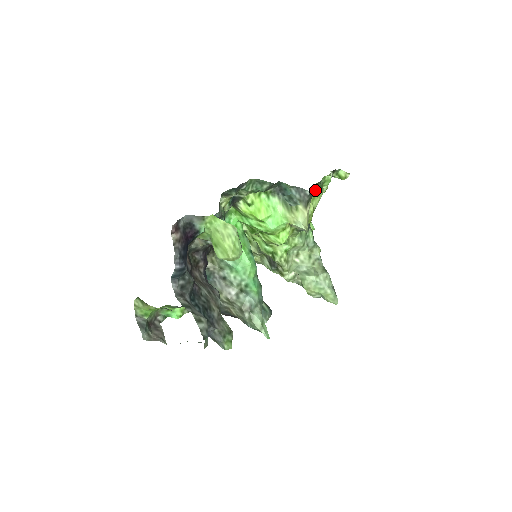
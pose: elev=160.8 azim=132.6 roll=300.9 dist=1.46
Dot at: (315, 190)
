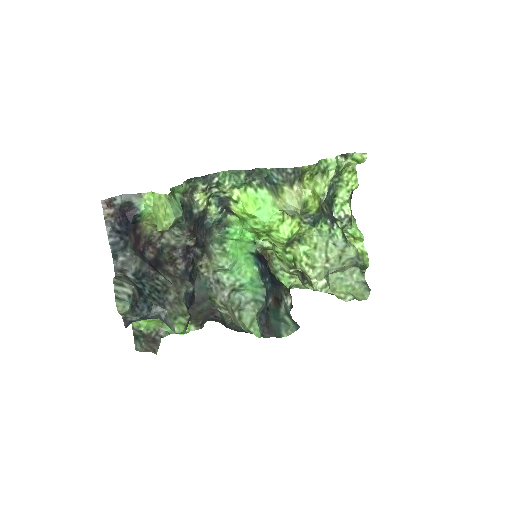
Dot at: (301, 168)
